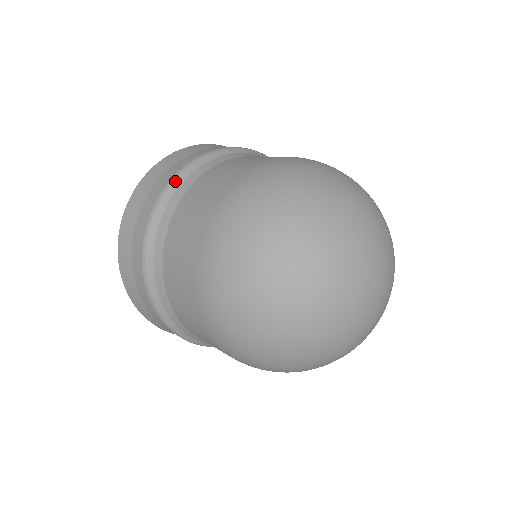
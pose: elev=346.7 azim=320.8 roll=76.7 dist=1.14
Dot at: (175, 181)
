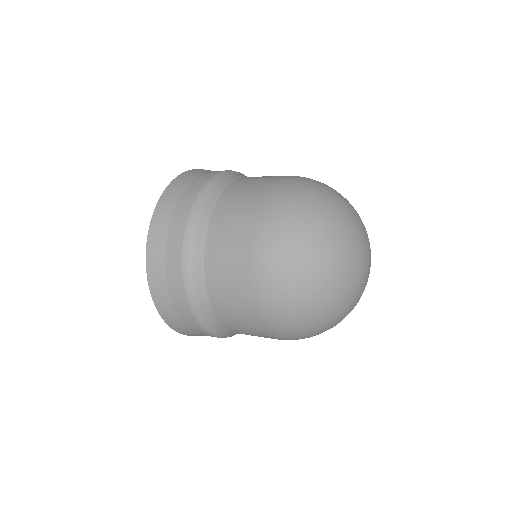
Dot at: (197, 208)
